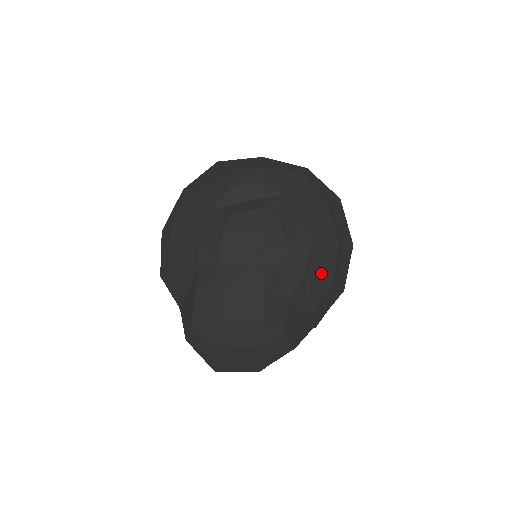
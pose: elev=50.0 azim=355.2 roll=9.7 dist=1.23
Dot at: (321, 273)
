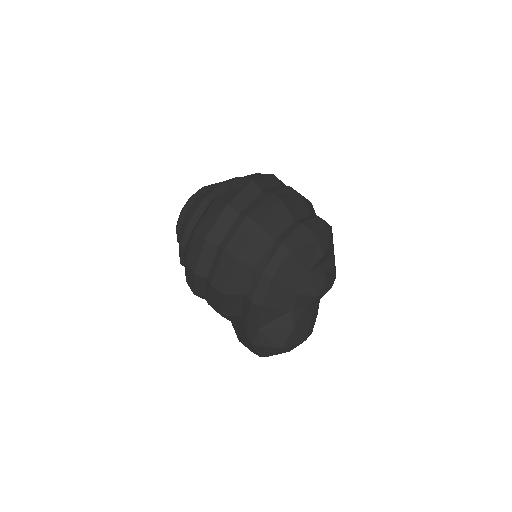
Dot at: occluded
